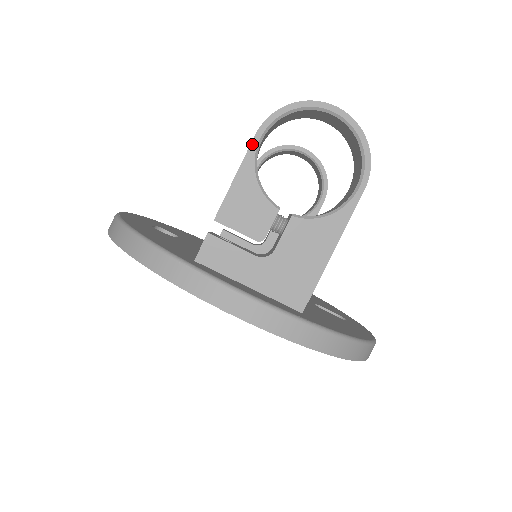
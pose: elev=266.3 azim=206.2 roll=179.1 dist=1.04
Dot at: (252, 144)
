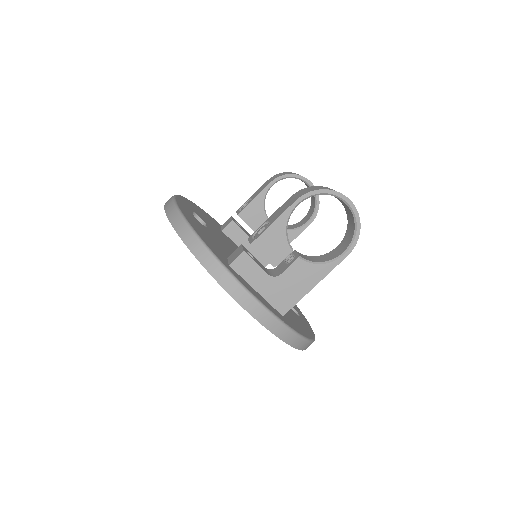
Dot at: (291, 206)
